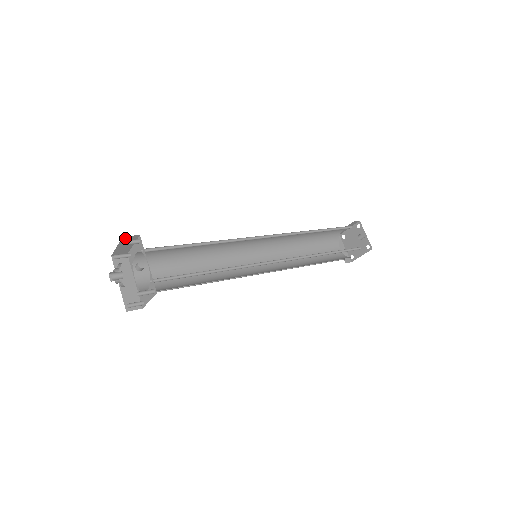
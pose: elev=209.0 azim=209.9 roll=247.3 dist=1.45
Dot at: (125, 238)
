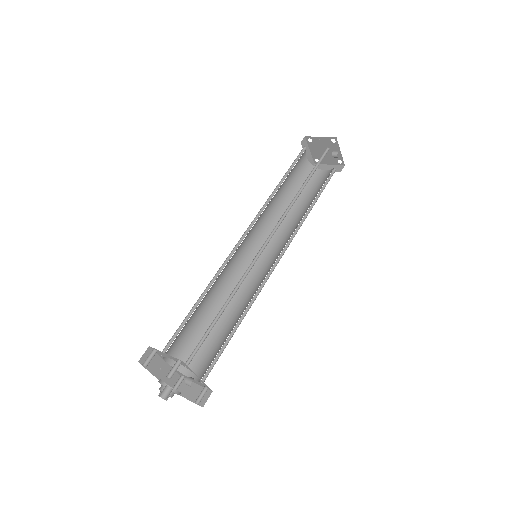
Dot at: (169, 372)
